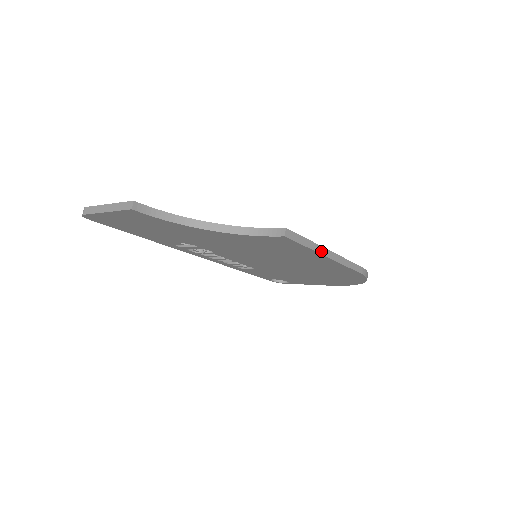
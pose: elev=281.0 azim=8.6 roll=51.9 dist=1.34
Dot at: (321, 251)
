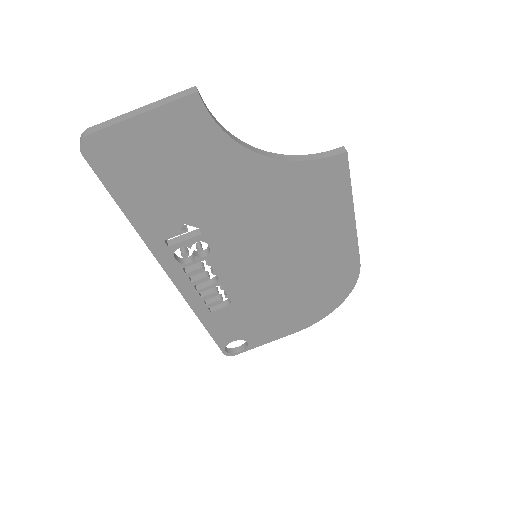
Dot at: (352, 203)
